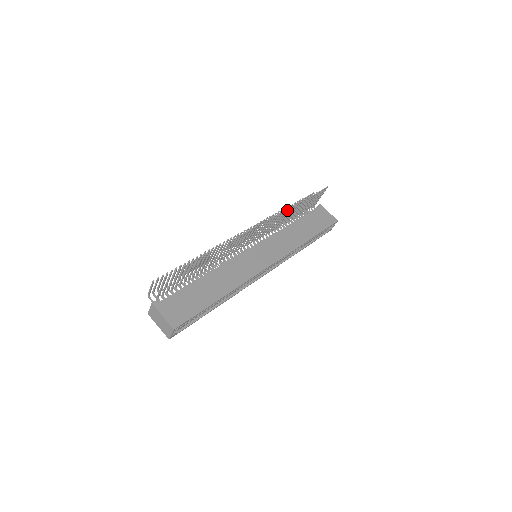
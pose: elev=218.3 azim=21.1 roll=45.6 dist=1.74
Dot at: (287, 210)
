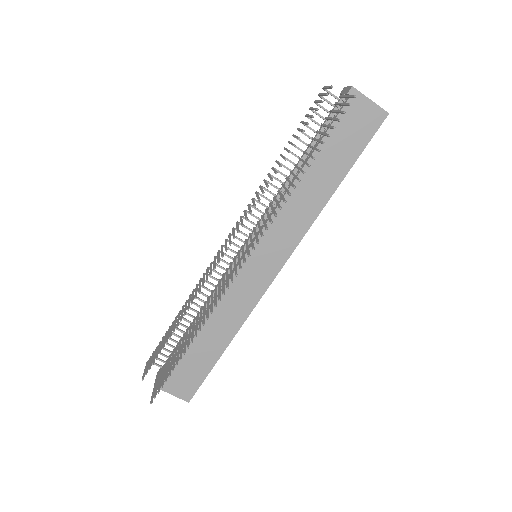
Dot at: occluded
